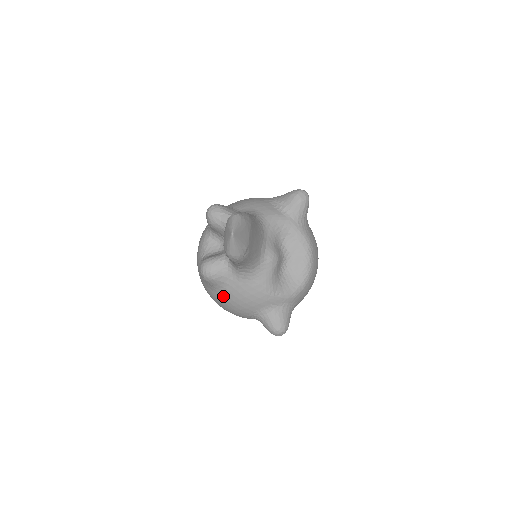
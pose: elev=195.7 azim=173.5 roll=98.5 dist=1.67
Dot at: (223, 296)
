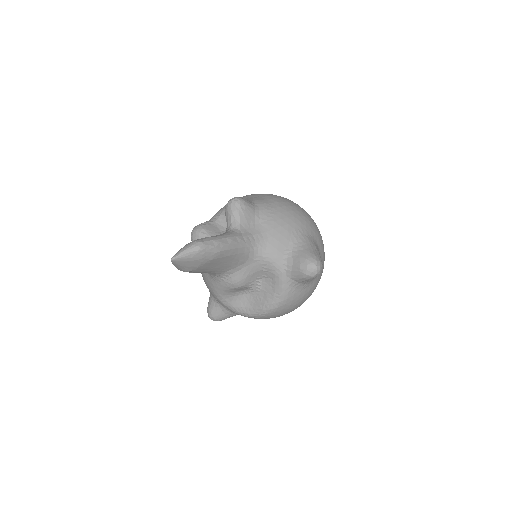
Dot at: occluded
